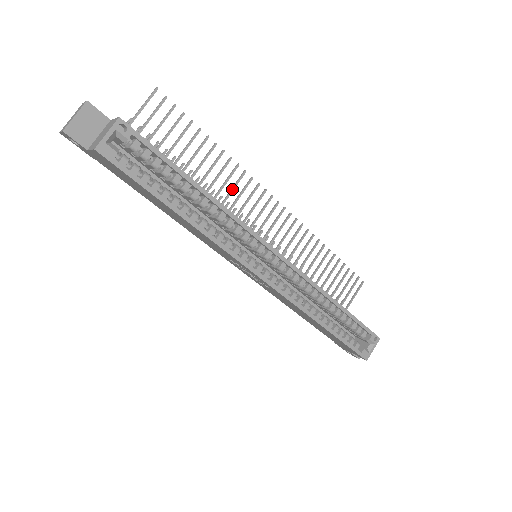
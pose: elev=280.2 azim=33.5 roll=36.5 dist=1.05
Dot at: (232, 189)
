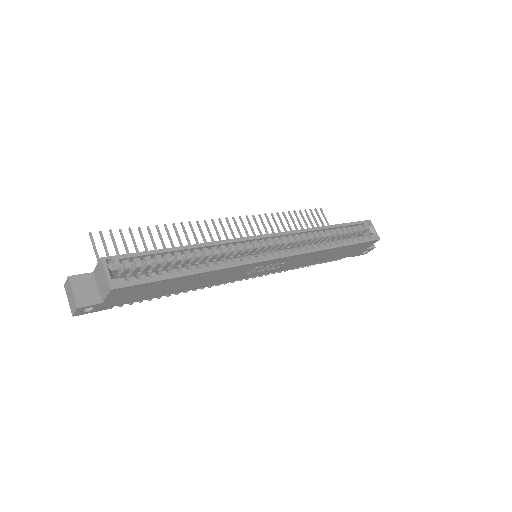
Dot at: (196, 240)
